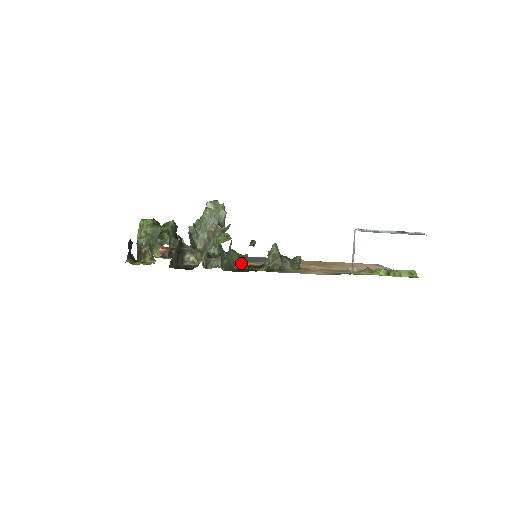
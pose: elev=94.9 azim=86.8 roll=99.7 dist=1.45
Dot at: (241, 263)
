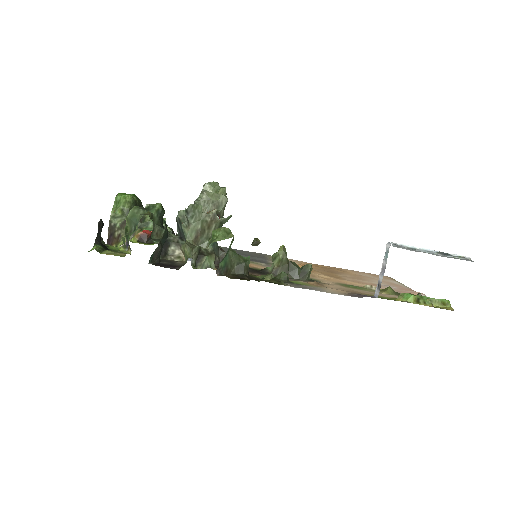
Dot at: (241, 267)
